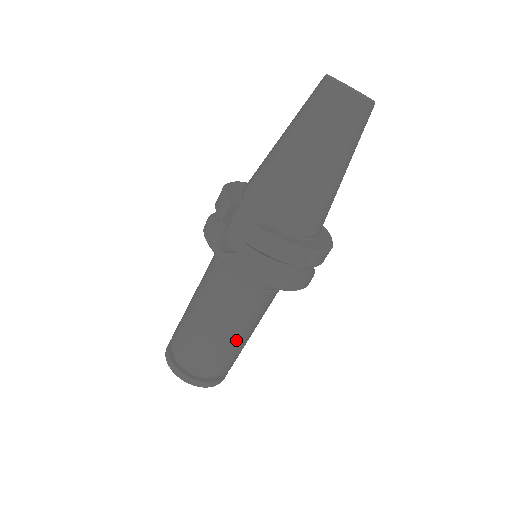
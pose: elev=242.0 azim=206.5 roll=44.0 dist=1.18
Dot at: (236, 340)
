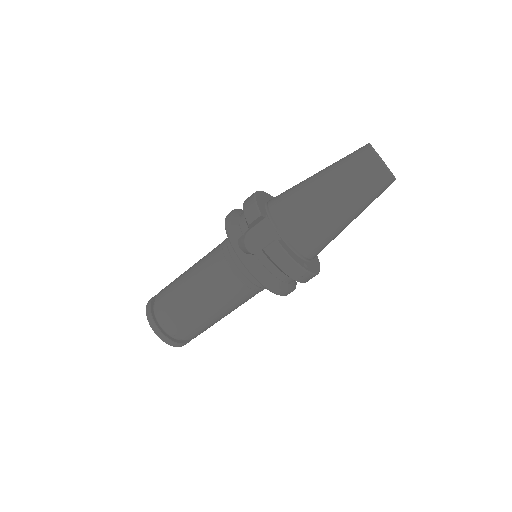
Dot at: (216, 317)
